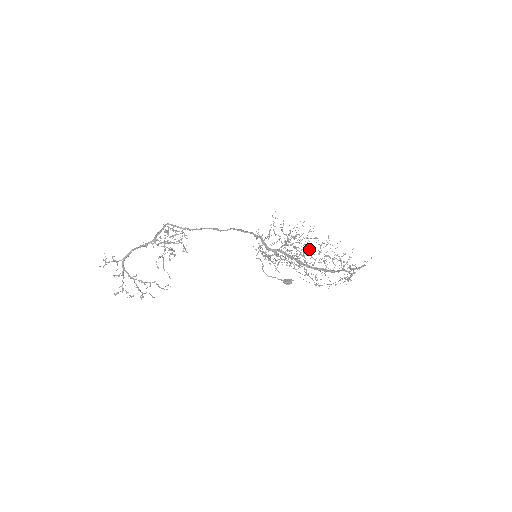
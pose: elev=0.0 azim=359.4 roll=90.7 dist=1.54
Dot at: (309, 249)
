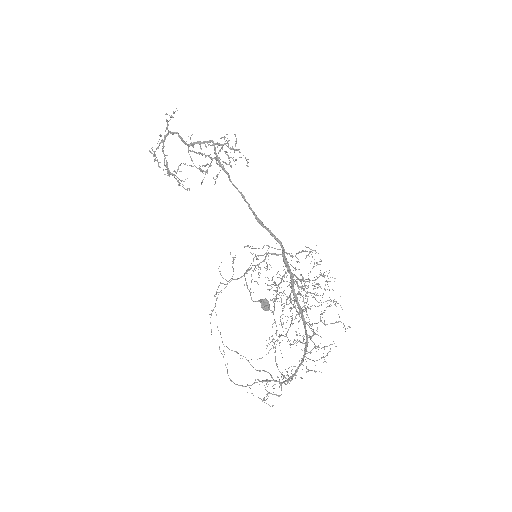
Dot at: occluded
